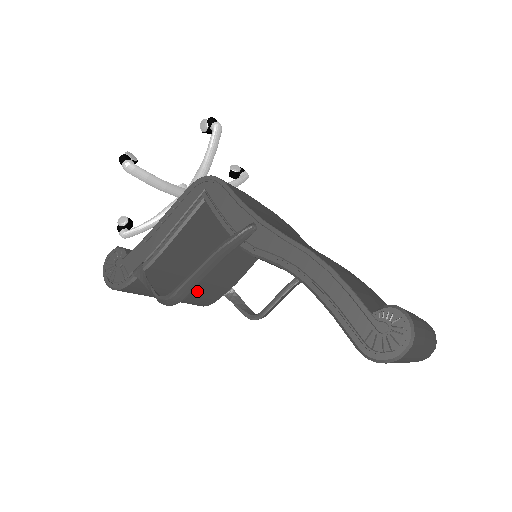
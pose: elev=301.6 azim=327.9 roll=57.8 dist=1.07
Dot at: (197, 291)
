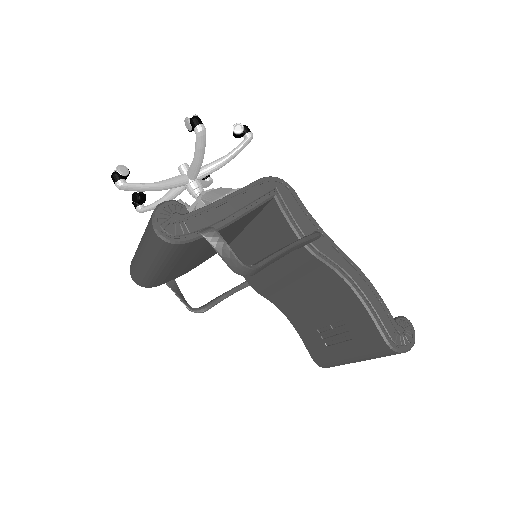
Dot at: (175, 270)
